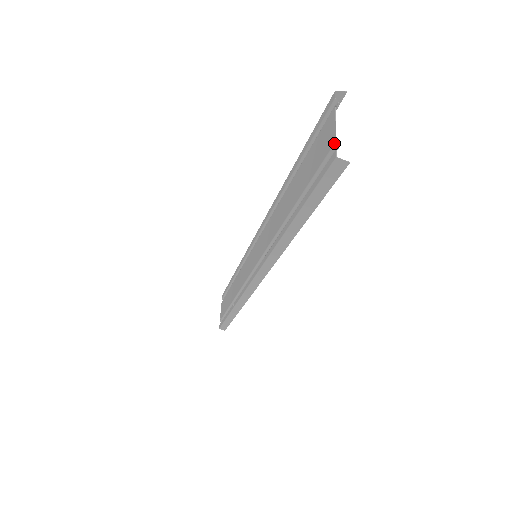
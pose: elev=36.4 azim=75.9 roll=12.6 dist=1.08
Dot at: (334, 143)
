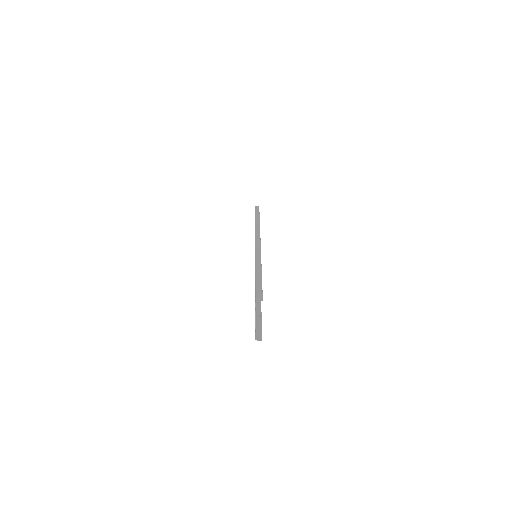
Dot at: (255, 330)
